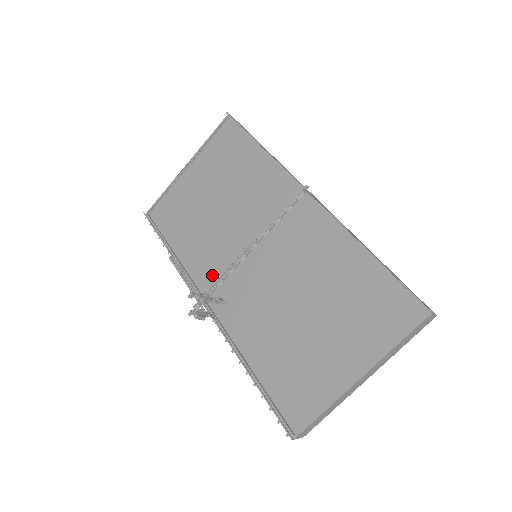
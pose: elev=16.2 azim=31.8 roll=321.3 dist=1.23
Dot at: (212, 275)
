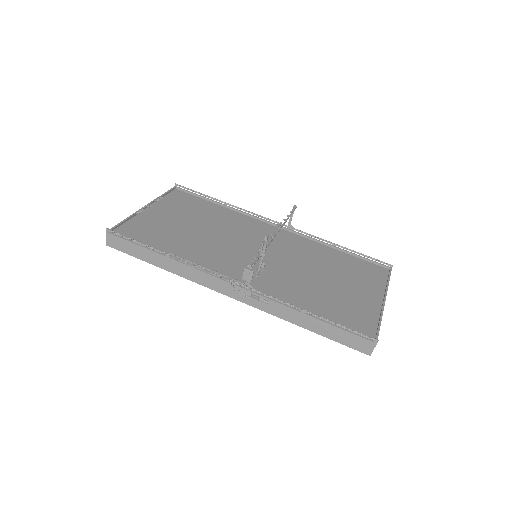
Dot at: (223, 267)
